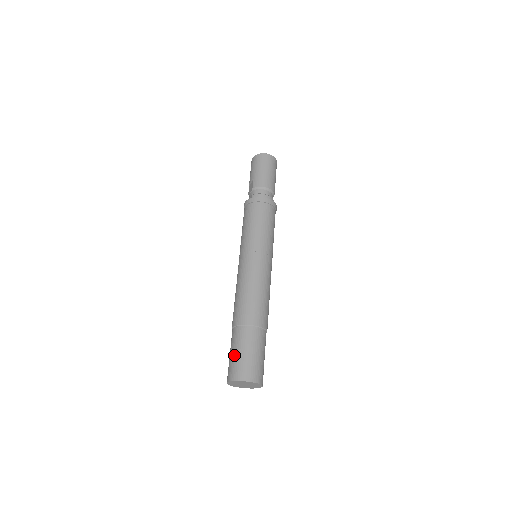
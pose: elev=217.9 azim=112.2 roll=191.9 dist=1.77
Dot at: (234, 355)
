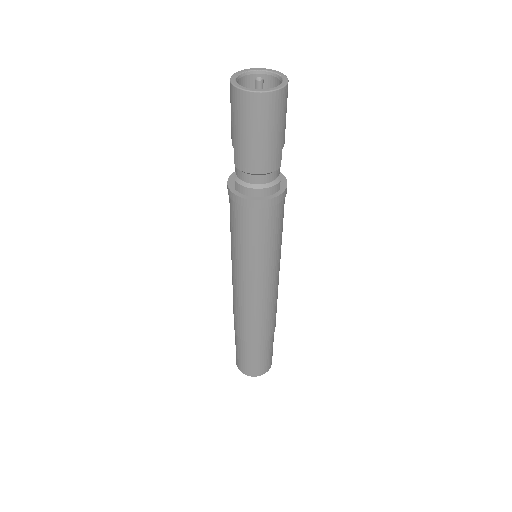
Dot at: (237, 352)
